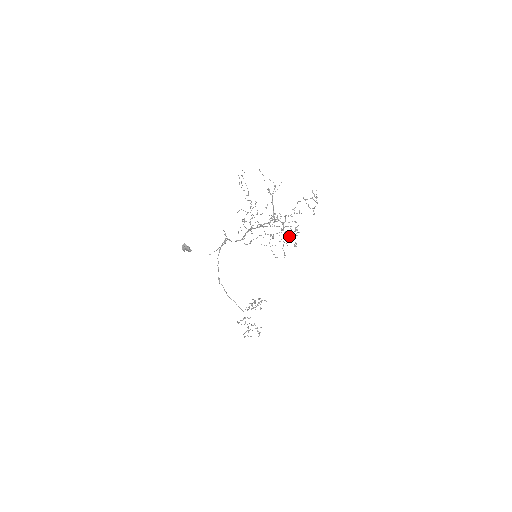
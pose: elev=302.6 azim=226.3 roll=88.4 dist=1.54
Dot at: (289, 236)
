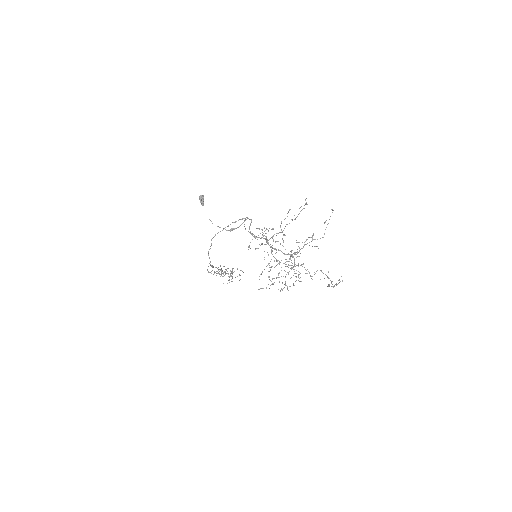
Dot at: occluded
